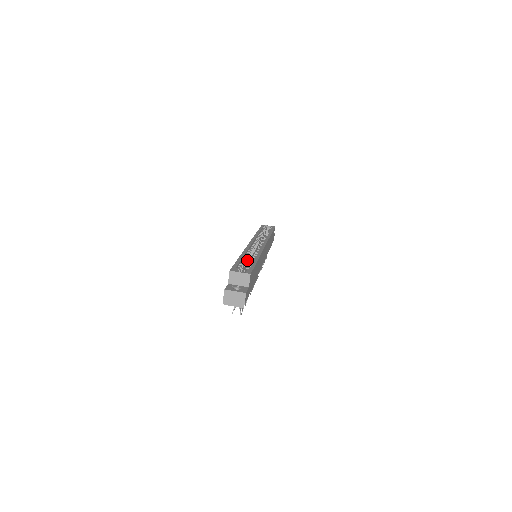
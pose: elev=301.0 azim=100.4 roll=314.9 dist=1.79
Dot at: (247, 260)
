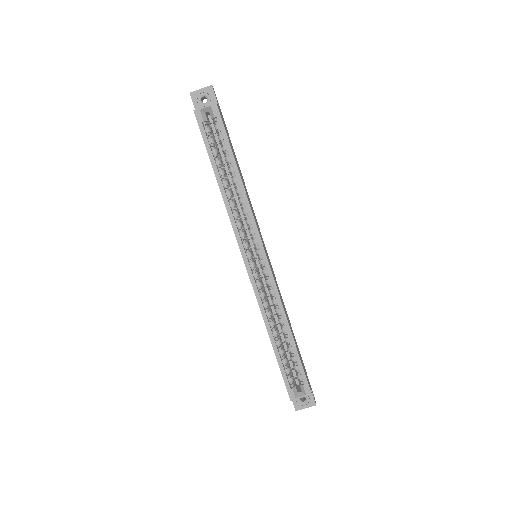
Dot at: (277, 332)
